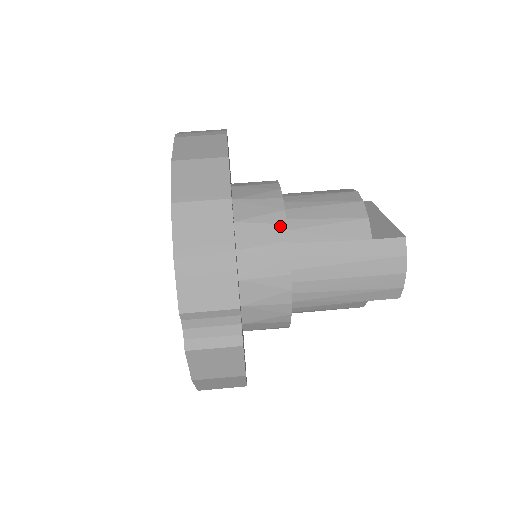
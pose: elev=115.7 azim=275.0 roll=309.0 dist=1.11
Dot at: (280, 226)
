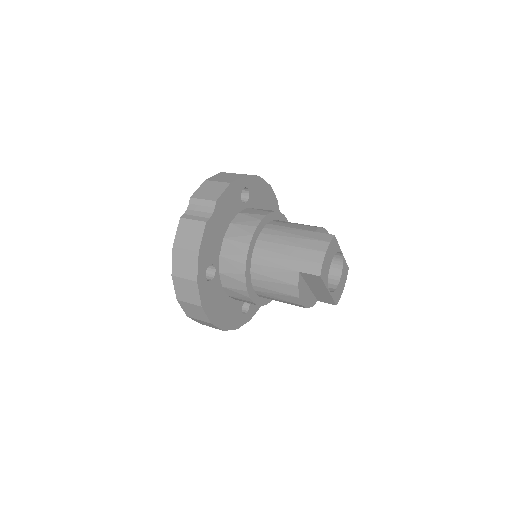
Dot at: (267, 212)
